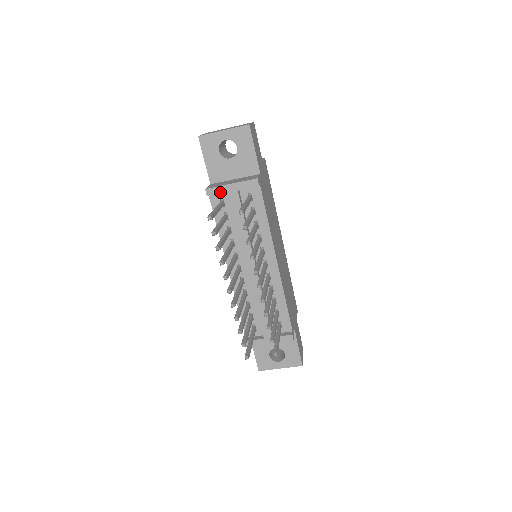
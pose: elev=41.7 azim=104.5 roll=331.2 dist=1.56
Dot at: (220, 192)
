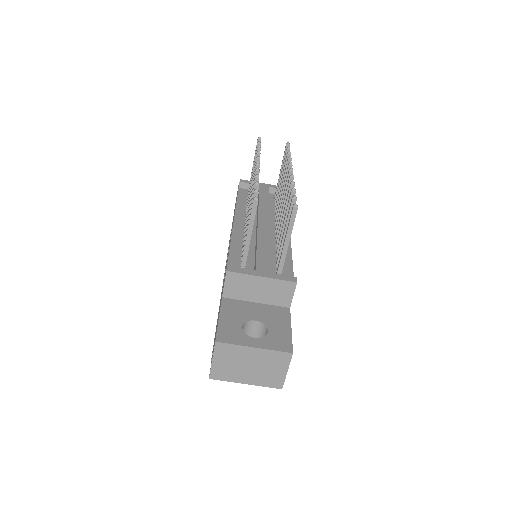
Dot at: occluded
